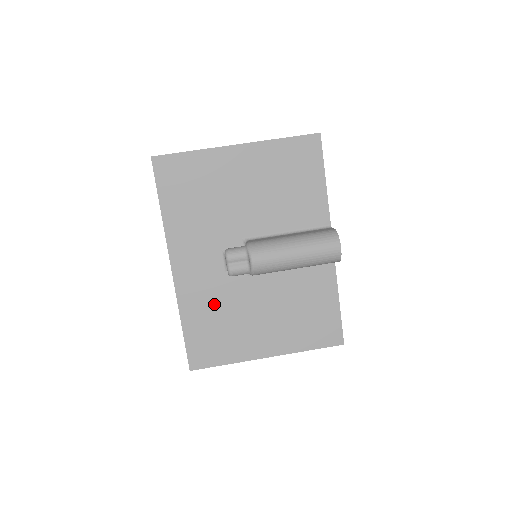
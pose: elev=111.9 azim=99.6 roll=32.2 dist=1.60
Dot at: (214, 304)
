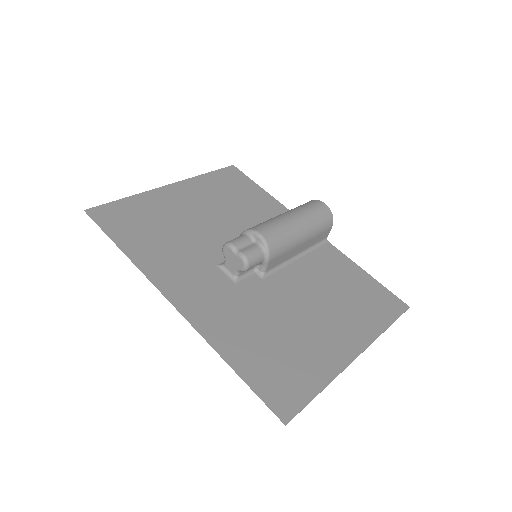
Dot at: (250, 322)
